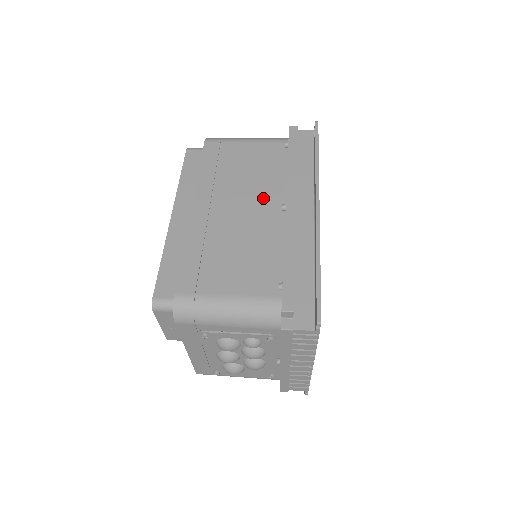
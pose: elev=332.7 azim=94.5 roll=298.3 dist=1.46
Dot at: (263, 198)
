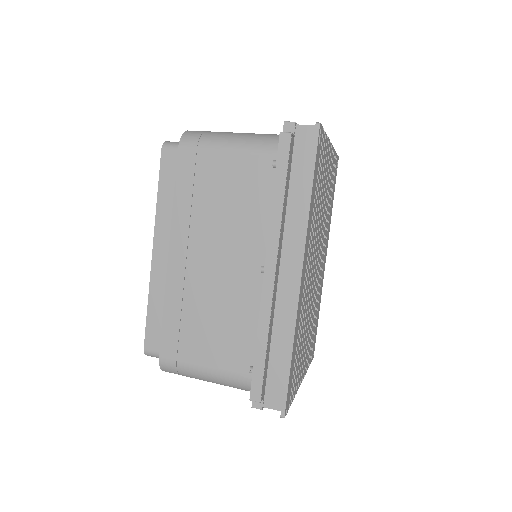
Dot at: (243, 249)
